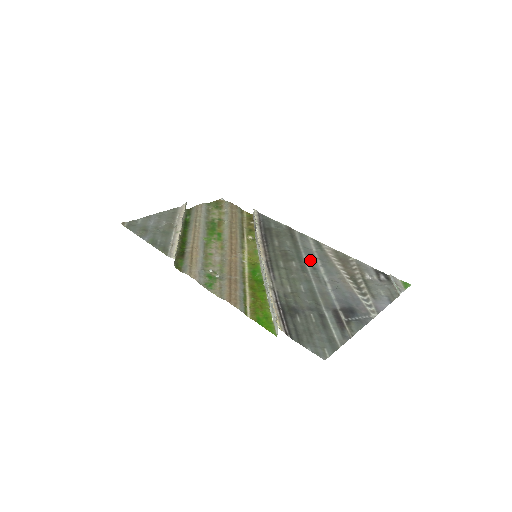
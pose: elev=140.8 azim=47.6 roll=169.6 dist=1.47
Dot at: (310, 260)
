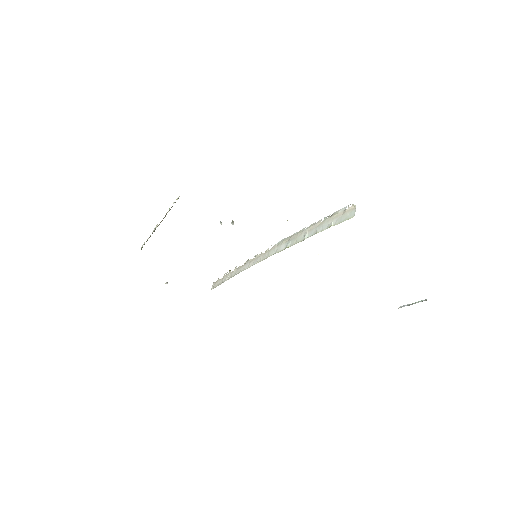
Dot at: occluded
